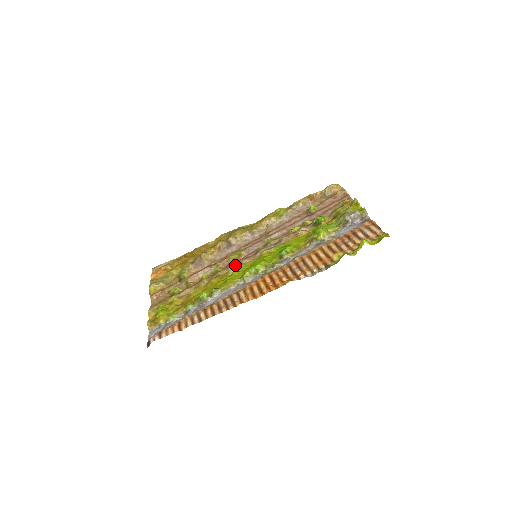
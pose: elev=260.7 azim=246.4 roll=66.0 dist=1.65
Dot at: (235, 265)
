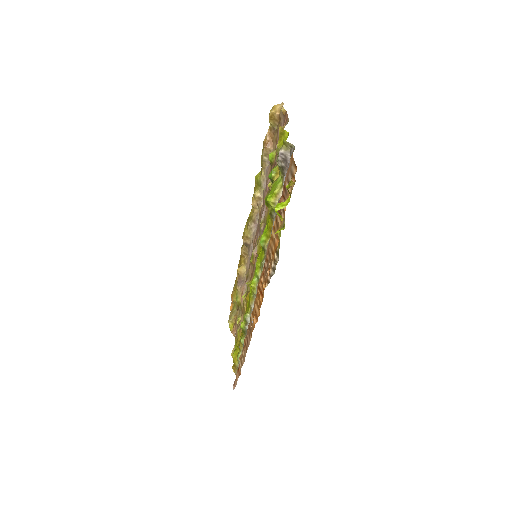
Dot at: occluded
